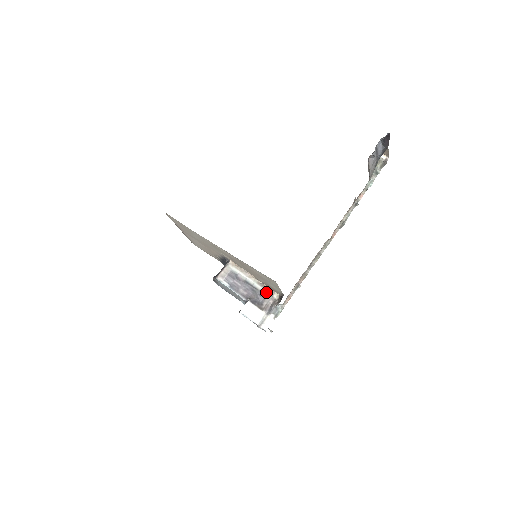
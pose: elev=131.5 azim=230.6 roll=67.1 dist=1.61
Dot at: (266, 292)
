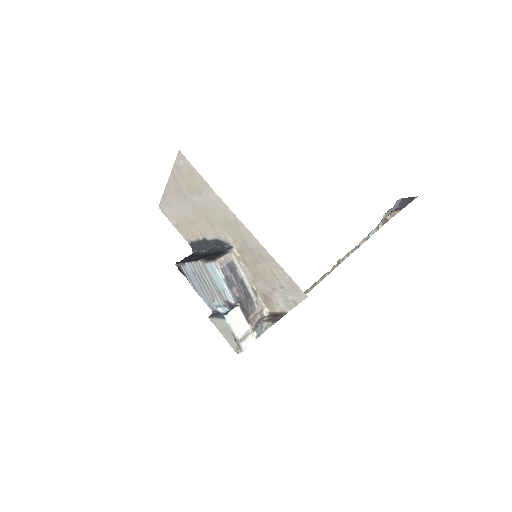
Dot at: (257, 303)
